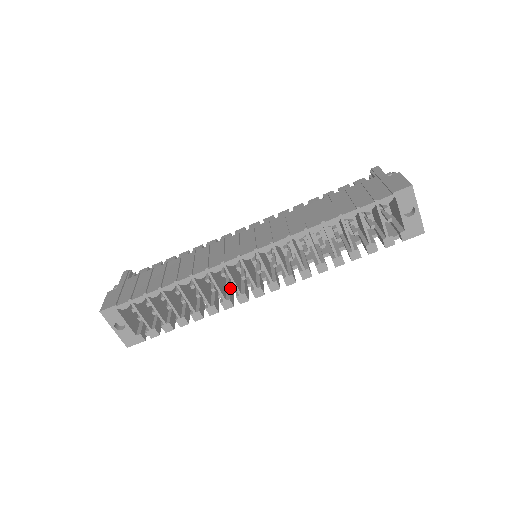
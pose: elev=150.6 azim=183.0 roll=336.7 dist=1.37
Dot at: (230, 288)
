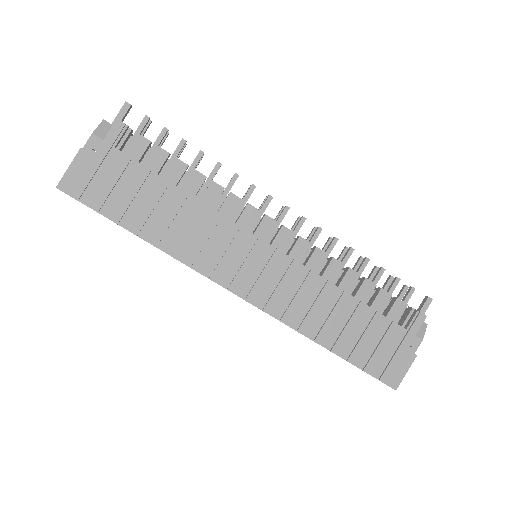
Dot at: occluded
